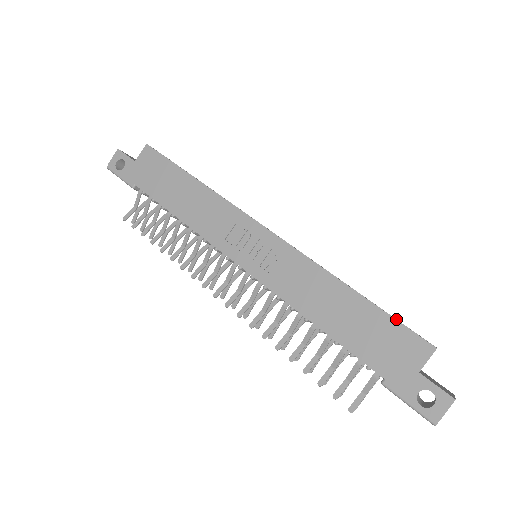
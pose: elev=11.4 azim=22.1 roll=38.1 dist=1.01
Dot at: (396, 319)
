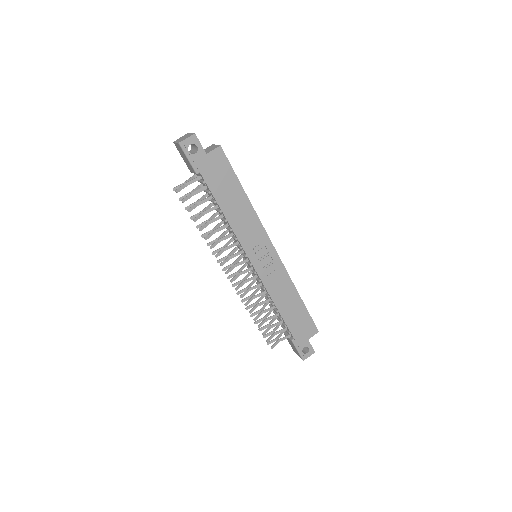
Dot at: occluded
